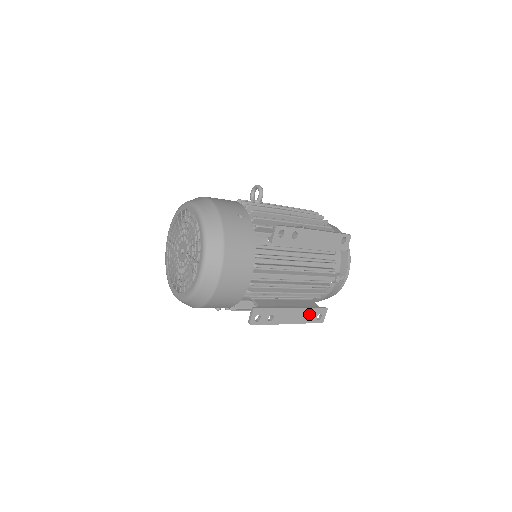
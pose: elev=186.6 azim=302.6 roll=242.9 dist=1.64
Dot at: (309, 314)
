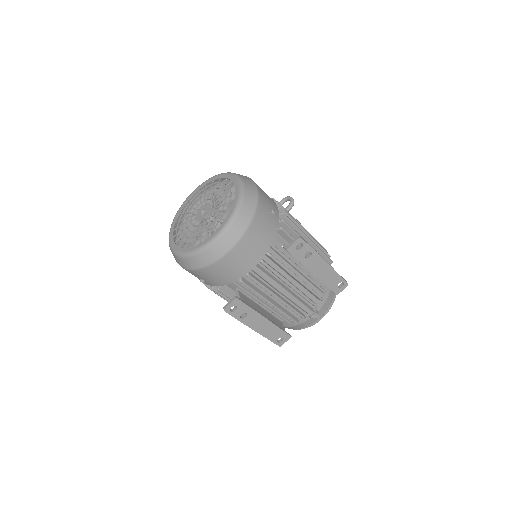
Dot at: (275, 332)
